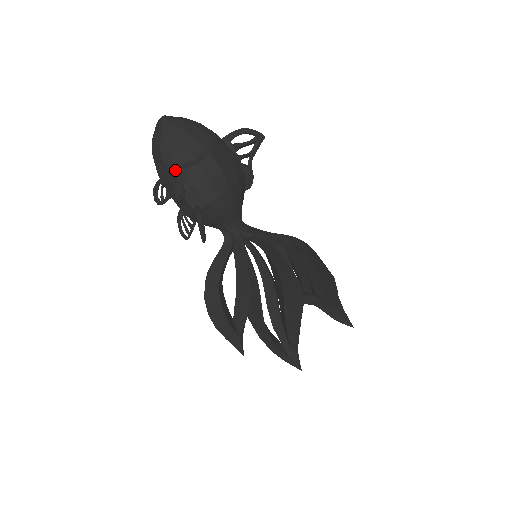
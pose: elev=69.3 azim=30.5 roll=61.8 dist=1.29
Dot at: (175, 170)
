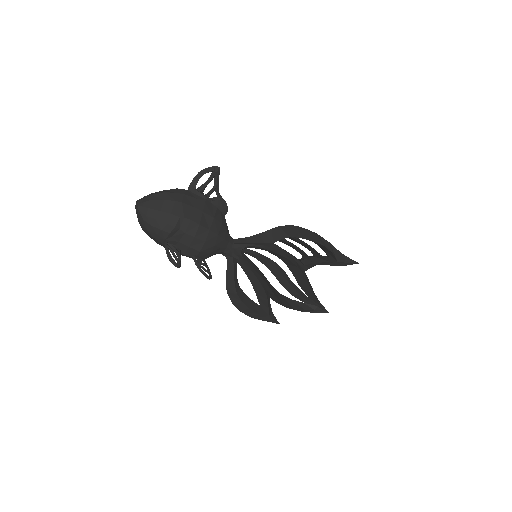
Dot at: (165, 241)
